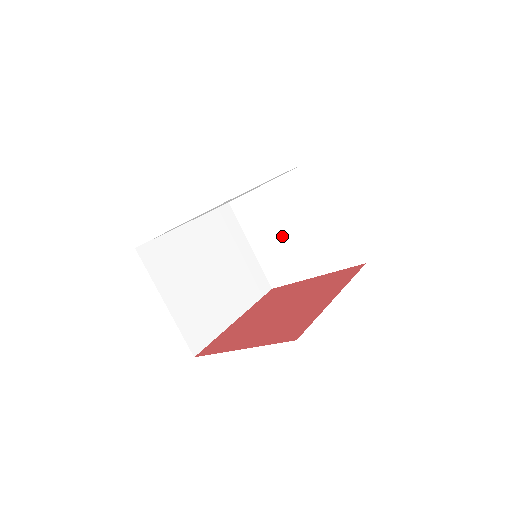
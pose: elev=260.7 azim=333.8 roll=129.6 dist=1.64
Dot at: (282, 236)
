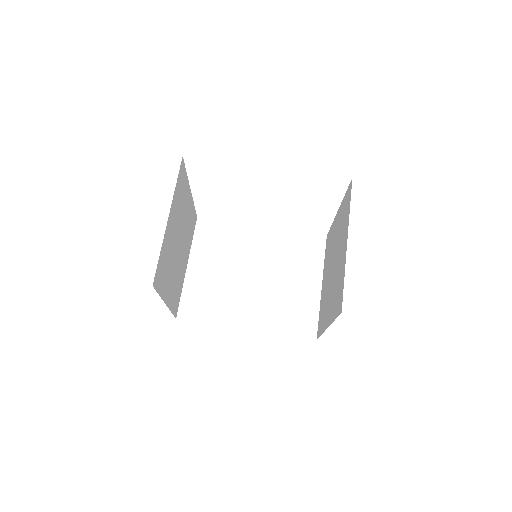
Dot at: (329, 274)
